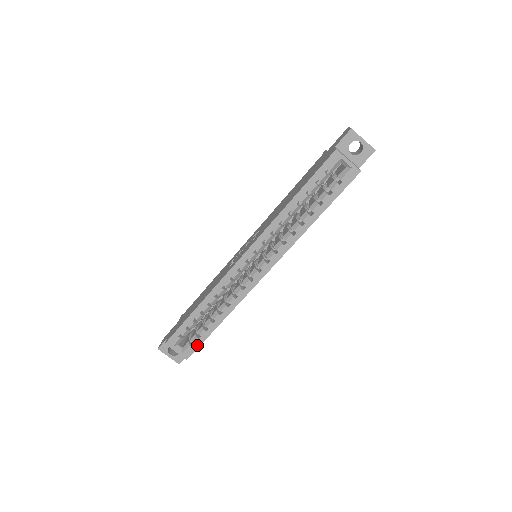
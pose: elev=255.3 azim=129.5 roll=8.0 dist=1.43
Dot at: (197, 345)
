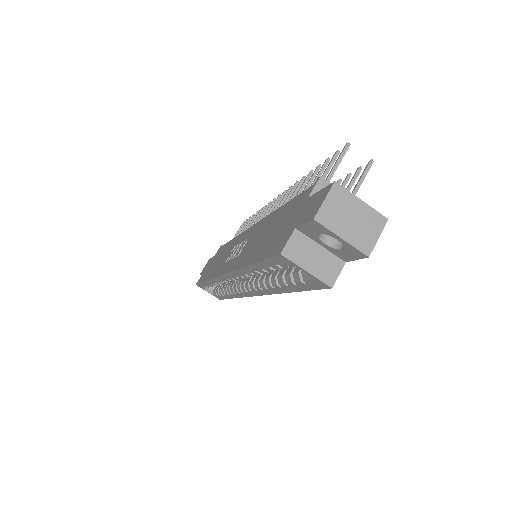
Dot at: (222, 298)
